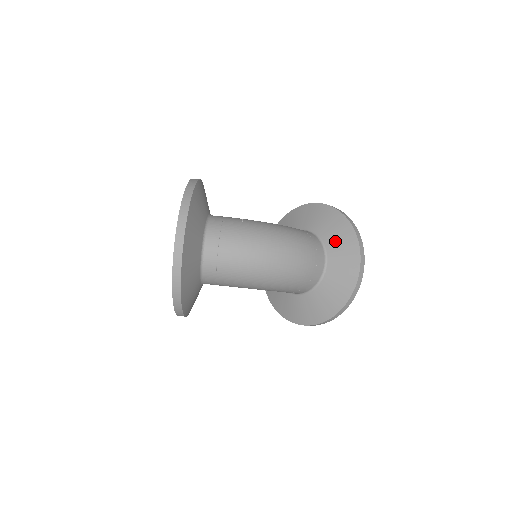
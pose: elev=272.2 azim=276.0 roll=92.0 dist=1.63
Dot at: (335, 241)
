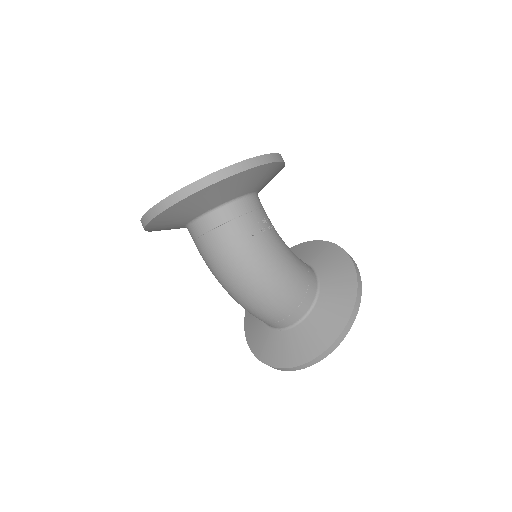
Dot at: (313, 328)
